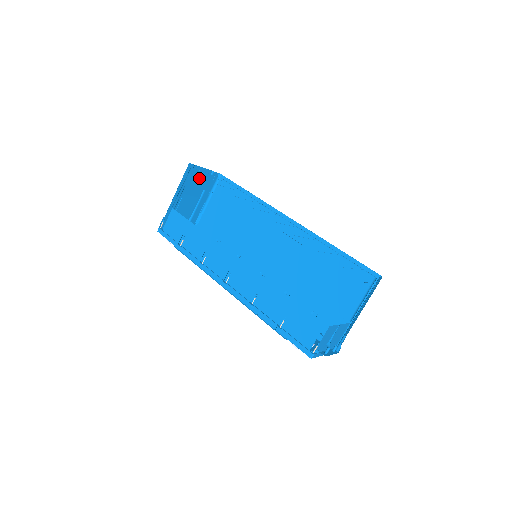
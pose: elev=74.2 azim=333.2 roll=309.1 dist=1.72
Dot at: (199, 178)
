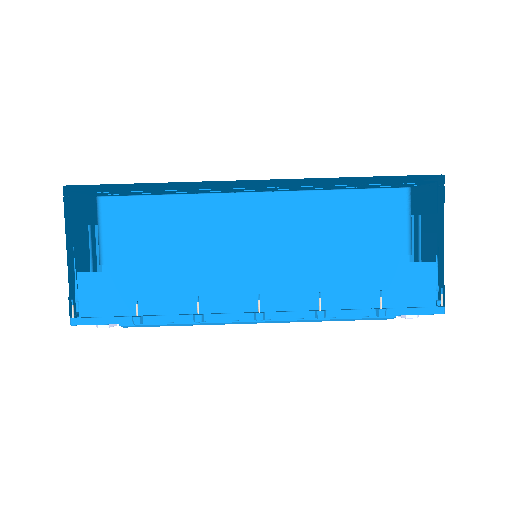
Dot at: (81, 207)
